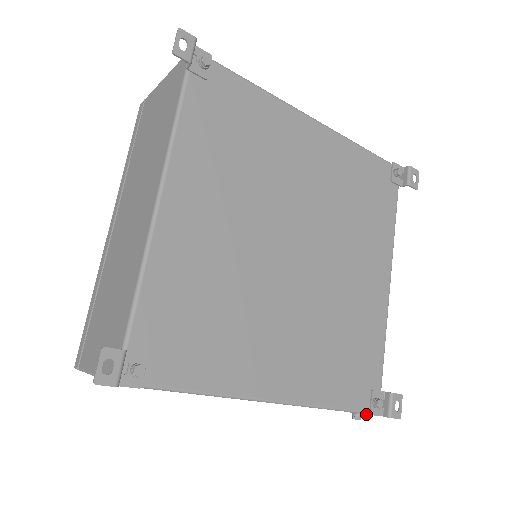
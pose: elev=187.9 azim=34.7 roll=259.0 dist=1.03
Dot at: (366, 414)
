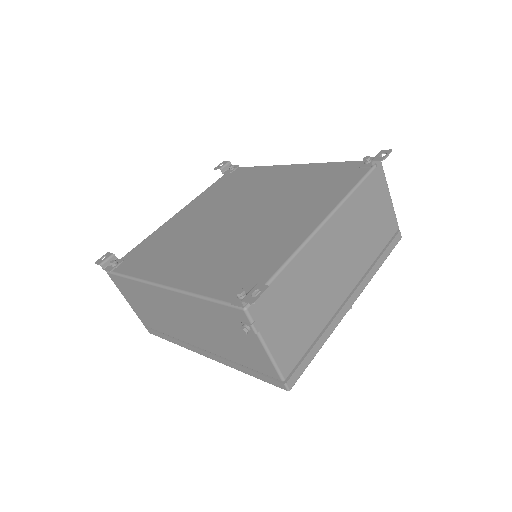
Dot at: (251, 324)
